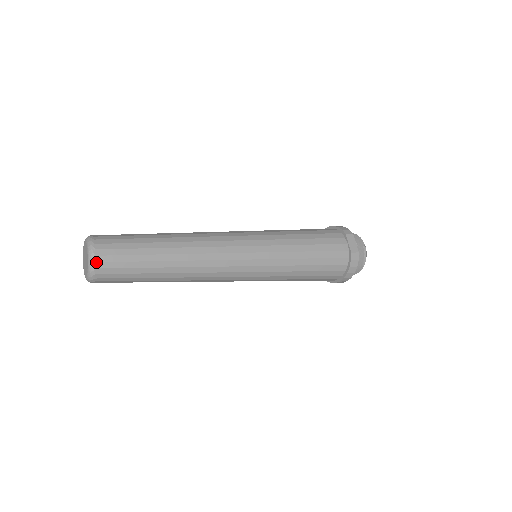
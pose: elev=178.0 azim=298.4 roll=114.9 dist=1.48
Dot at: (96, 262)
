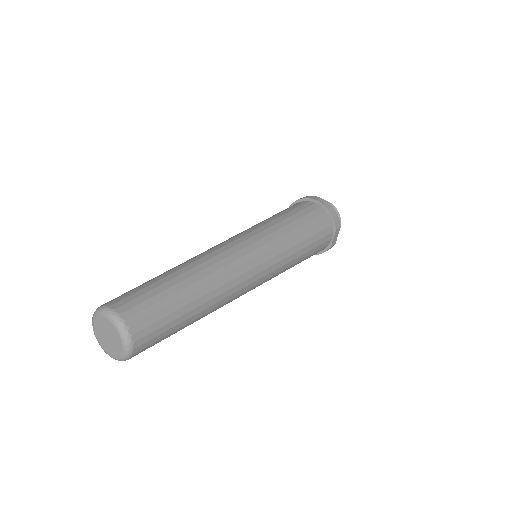
Dot at: occluded
